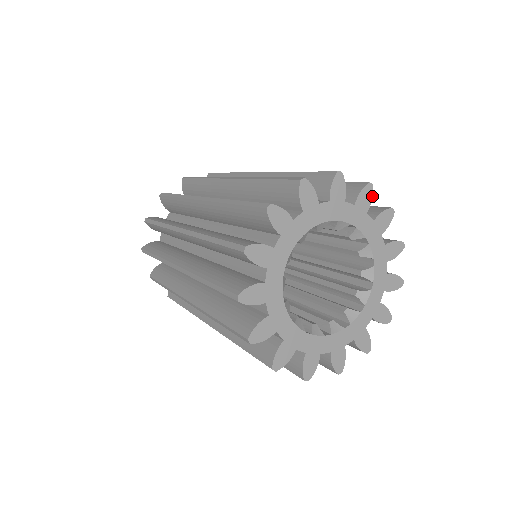
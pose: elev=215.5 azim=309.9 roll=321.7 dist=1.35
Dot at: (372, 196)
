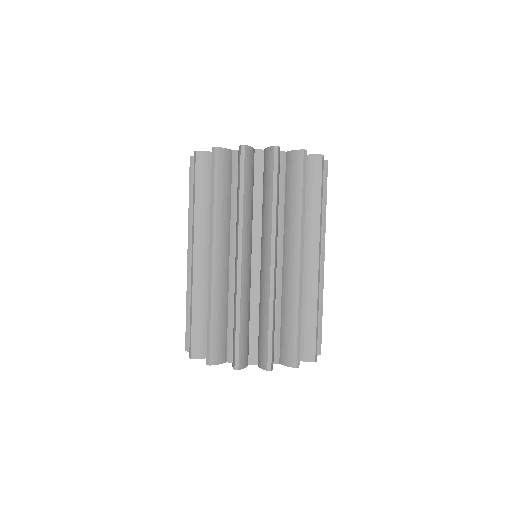
Dot at: occluded
